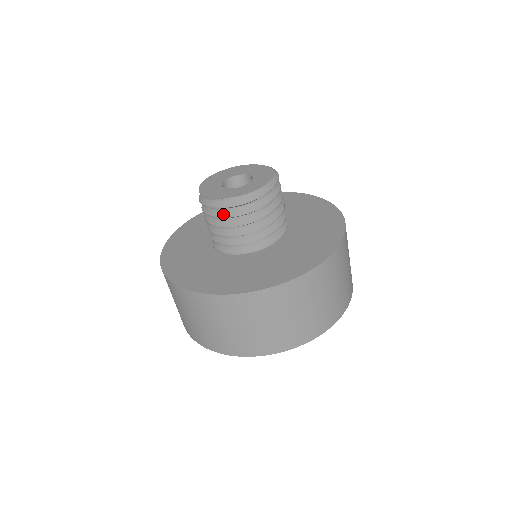
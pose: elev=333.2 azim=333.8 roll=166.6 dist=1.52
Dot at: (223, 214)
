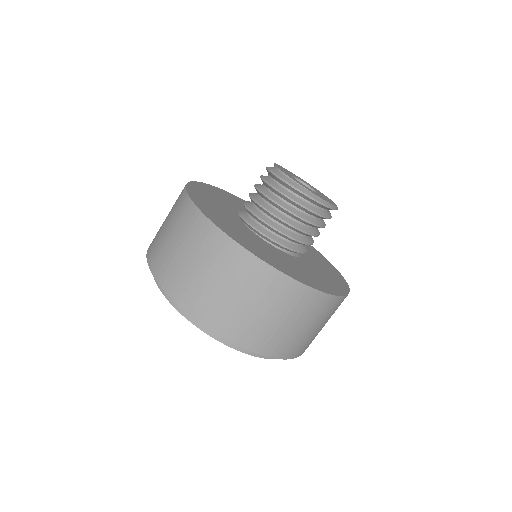
Dot at: (265, 177)
